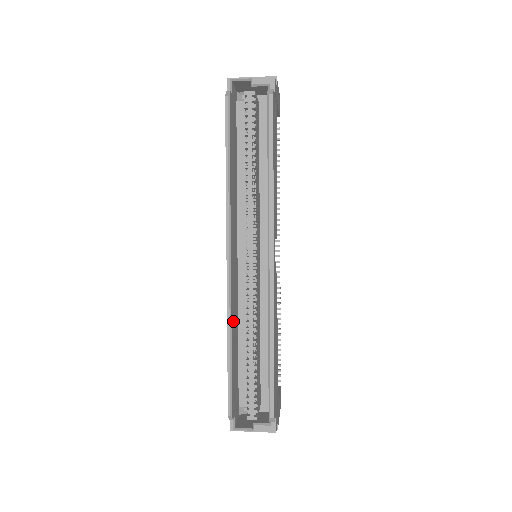
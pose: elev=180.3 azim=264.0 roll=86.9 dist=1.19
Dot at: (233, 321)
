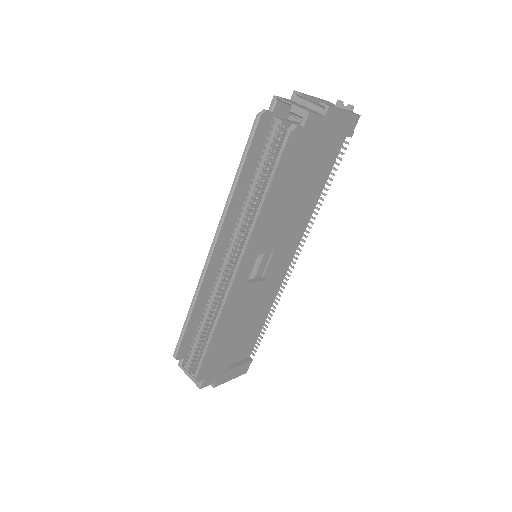
Dot at: (204, 296)
